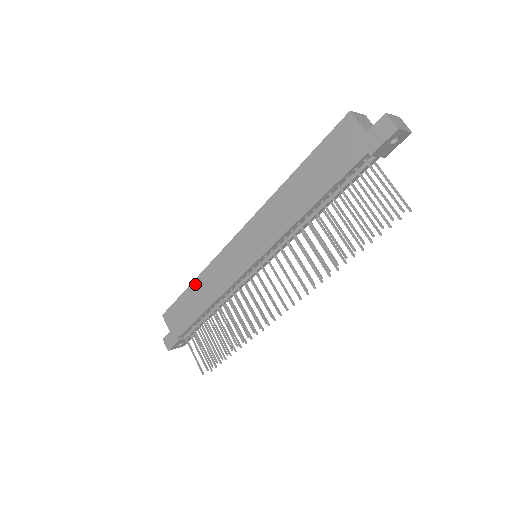
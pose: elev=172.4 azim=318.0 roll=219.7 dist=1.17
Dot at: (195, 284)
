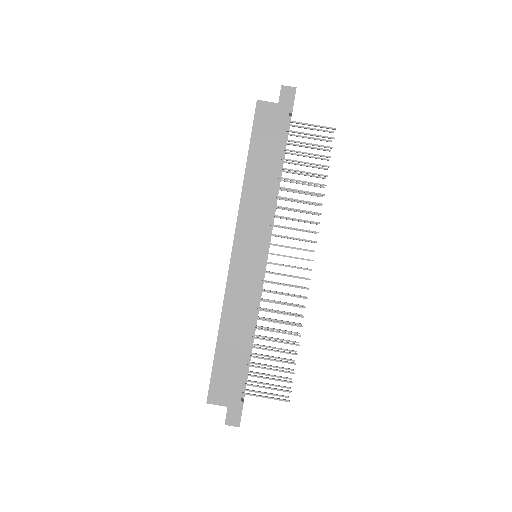
Dot at: (222, 331)
